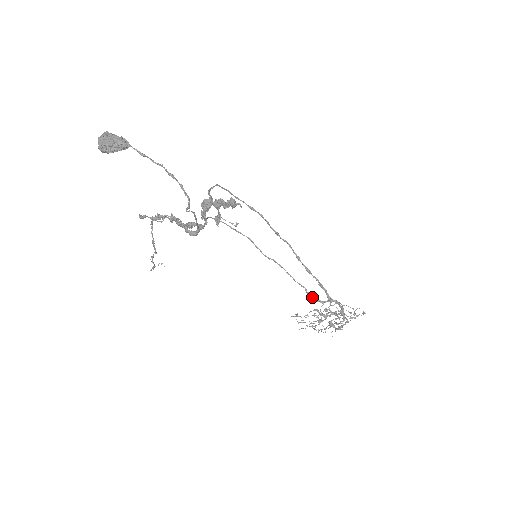
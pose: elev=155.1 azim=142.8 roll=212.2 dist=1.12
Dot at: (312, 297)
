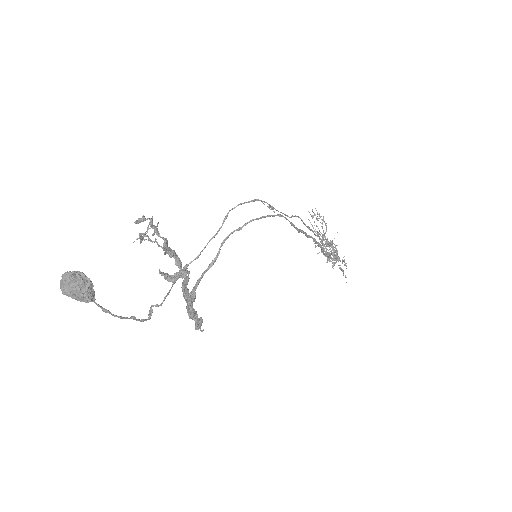
Dot at: (321, 241)
